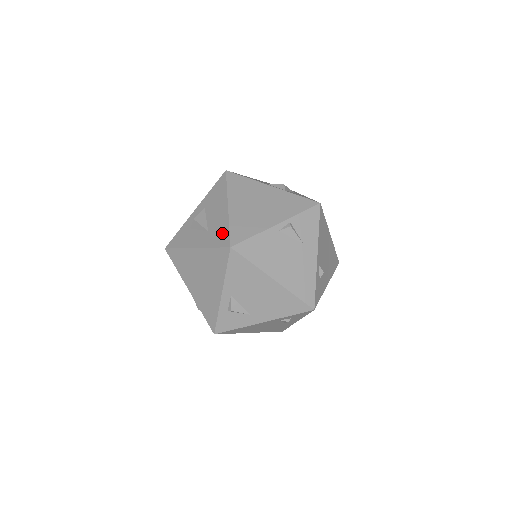
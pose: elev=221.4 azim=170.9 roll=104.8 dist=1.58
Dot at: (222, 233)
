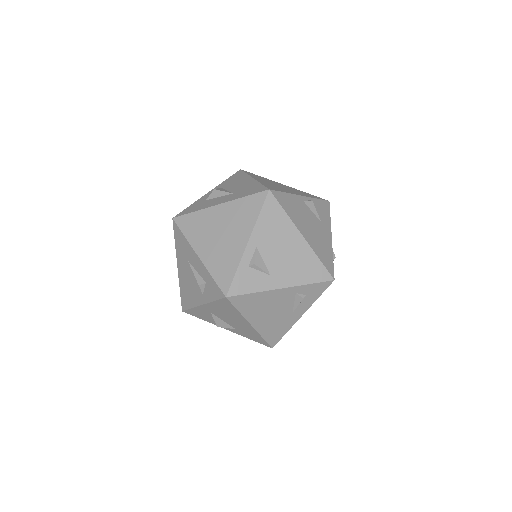
Dot at: (254, 188)
